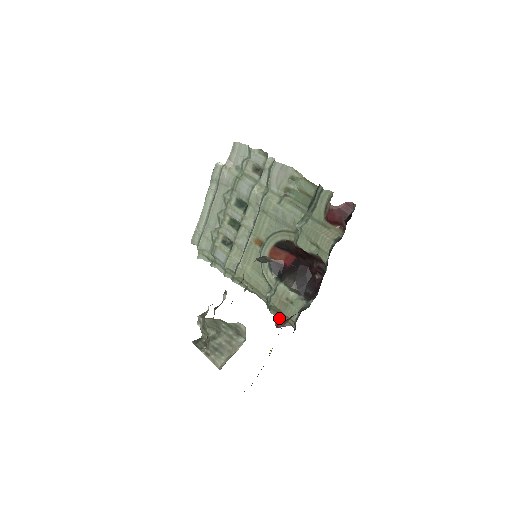
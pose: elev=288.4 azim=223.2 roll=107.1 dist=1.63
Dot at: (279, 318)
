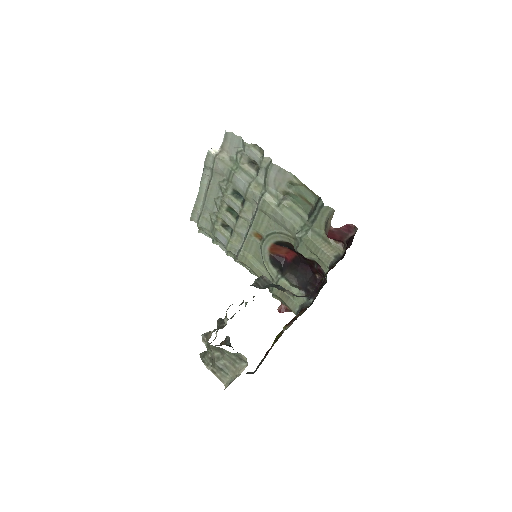
Dot at: (281, 303)
